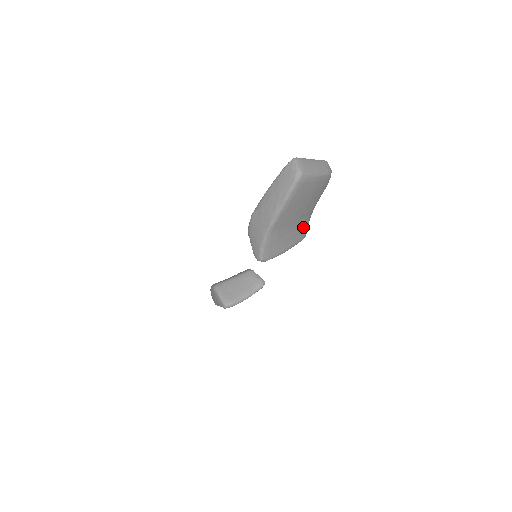
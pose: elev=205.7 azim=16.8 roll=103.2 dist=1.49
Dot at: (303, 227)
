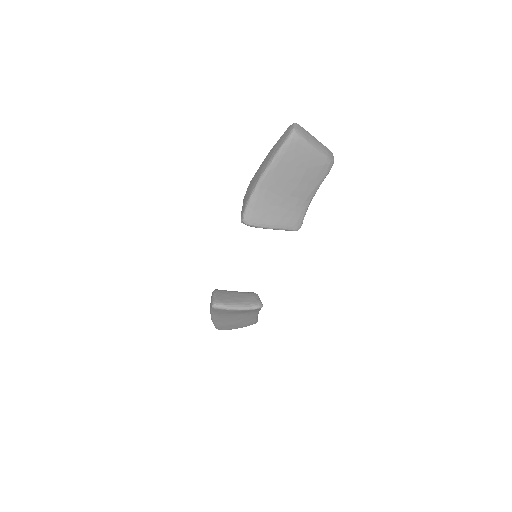
Dot at: (296, 212)
